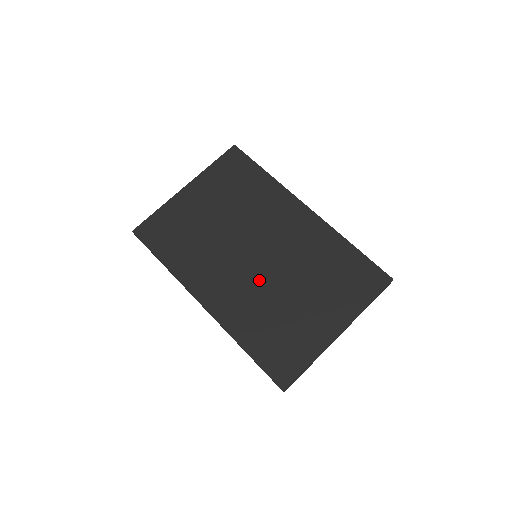
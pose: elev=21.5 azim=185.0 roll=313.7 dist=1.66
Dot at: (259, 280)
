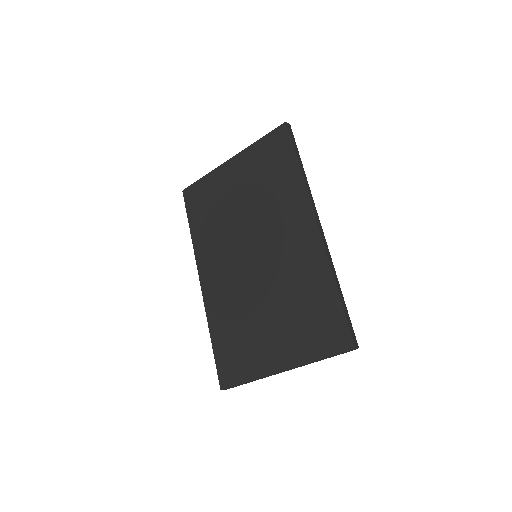
Dot at: (245, 282)
